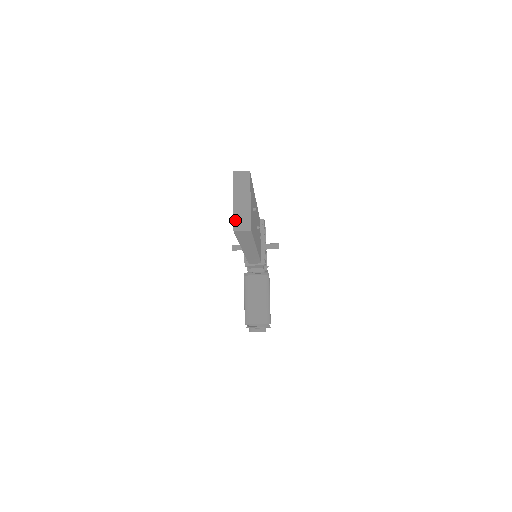
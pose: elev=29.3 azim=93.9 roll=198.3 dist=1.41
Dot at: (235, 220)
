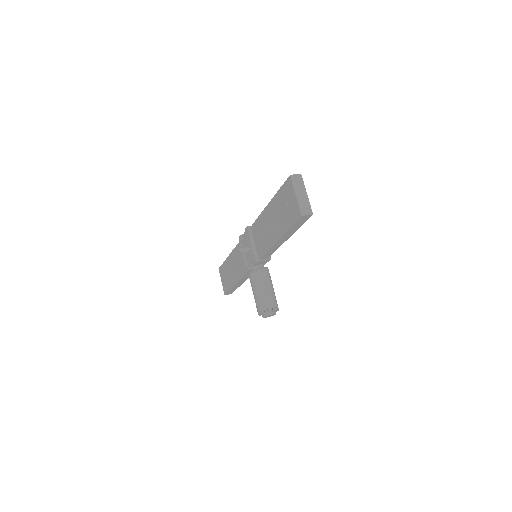
Dot at: (301, 208)
